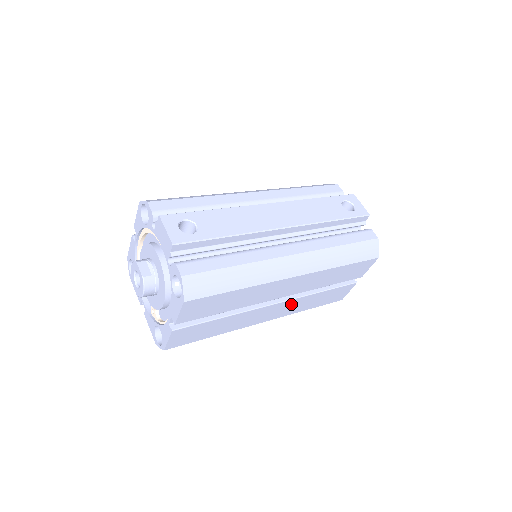
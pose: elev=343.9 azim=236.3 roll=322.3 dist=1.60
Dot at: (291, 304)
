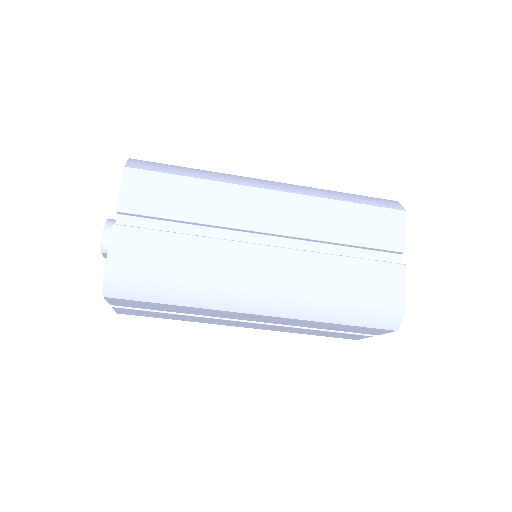
Dot at: (296, 263)
